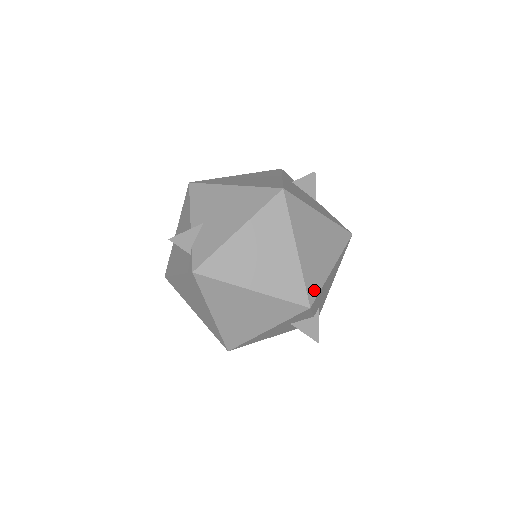
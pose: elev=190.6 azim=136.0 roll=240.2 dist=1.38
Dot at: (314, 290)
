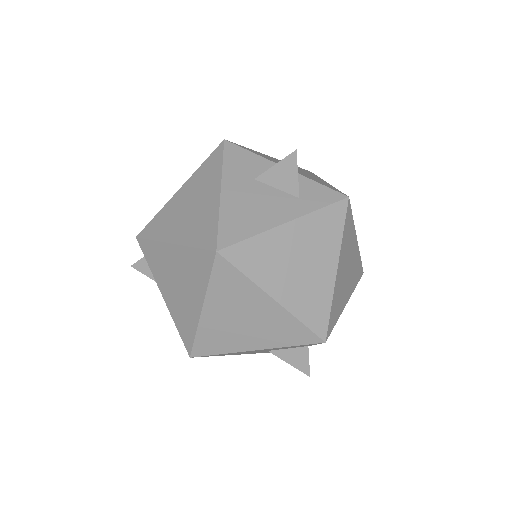
Dot at: occluded
